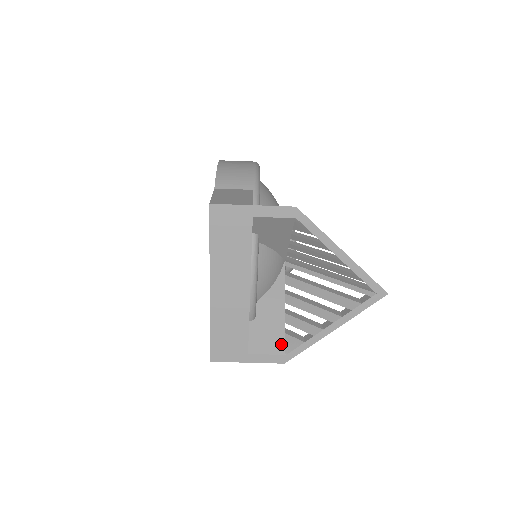
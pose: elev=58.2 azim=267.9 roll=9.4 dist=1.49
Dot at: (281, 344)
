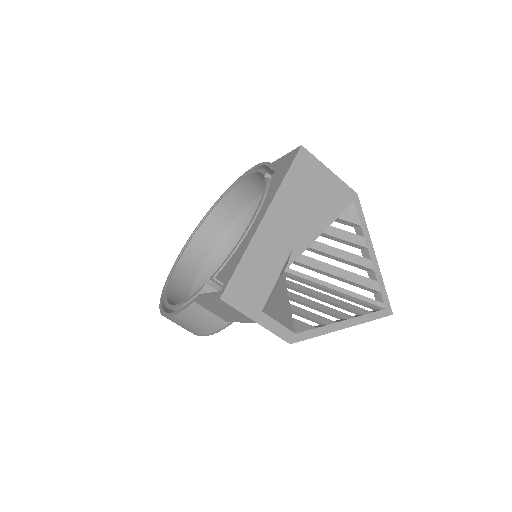
Dot at: (290, 323)
